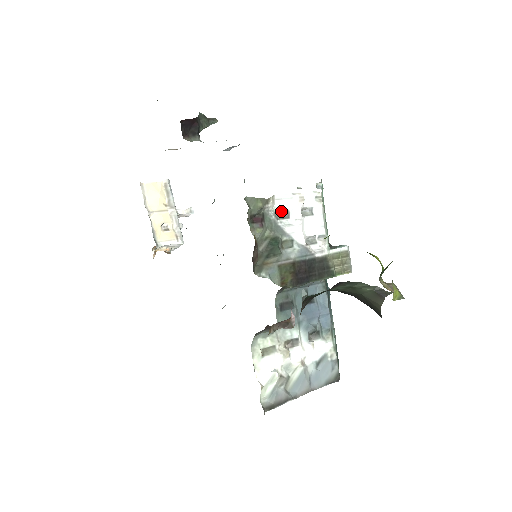
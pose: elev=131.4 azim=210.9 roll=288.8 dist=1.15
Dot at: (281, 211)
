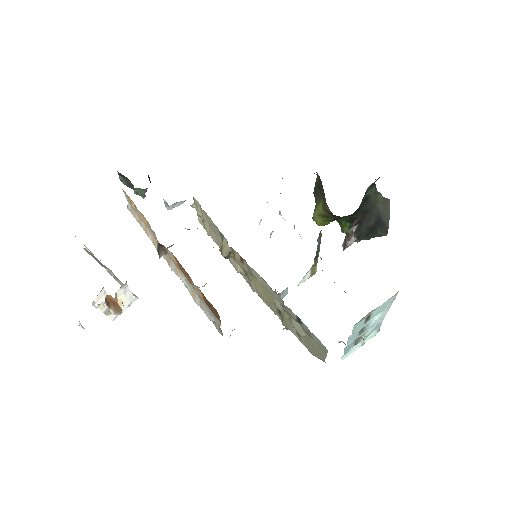
Dot at: occluded
